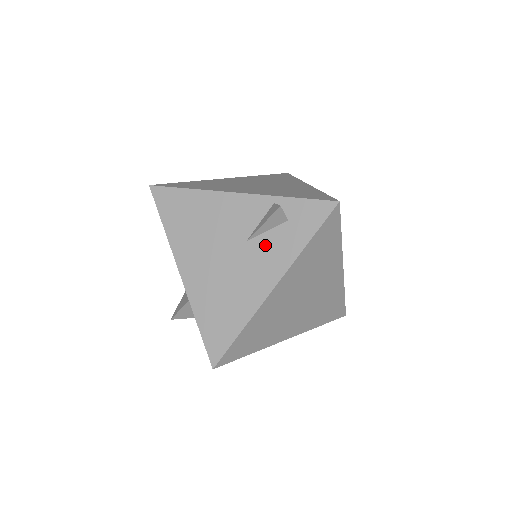
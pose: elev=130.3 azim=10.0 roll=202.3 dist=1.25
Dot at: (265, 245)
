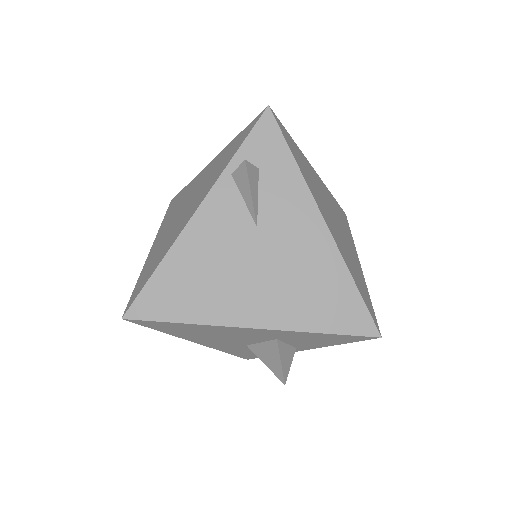
Dot at: (272, 208)
